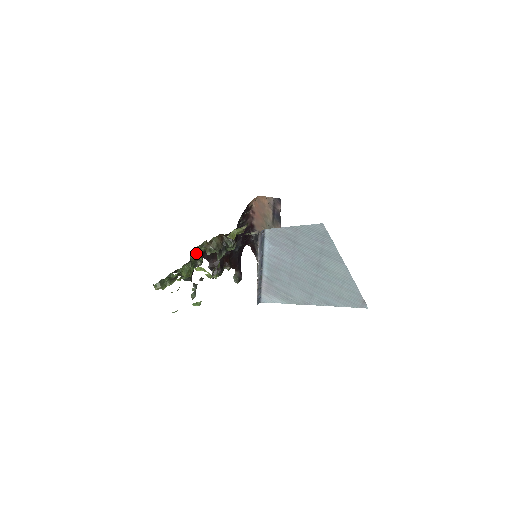
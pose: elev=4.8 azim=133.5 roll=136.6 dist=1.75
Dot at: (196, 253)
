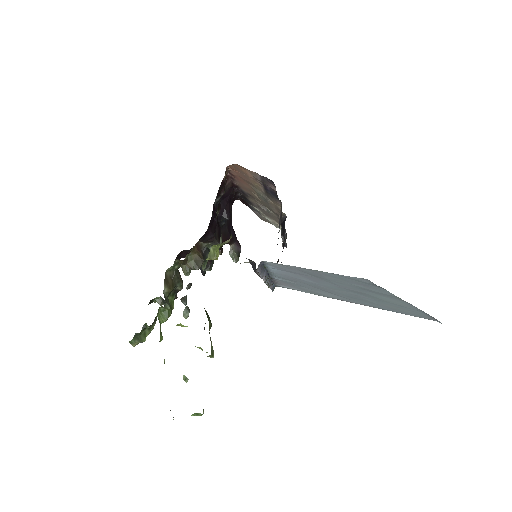
Dot at: (169, 279)
